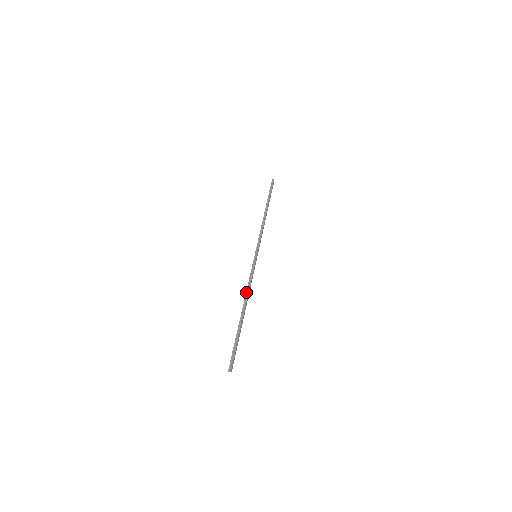
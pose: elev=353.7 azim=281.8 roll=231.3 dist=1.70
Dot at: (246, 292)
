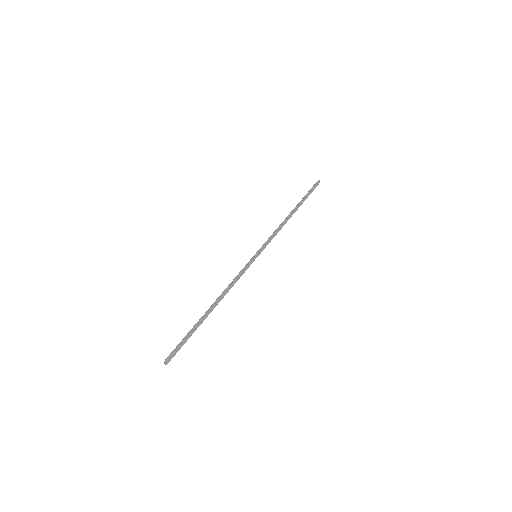
Dot at: (224, 290)
